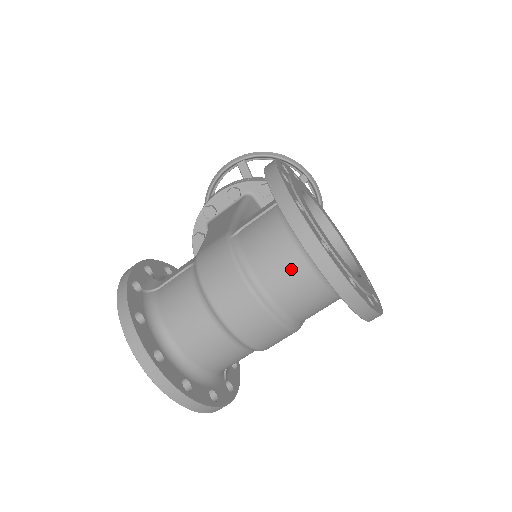
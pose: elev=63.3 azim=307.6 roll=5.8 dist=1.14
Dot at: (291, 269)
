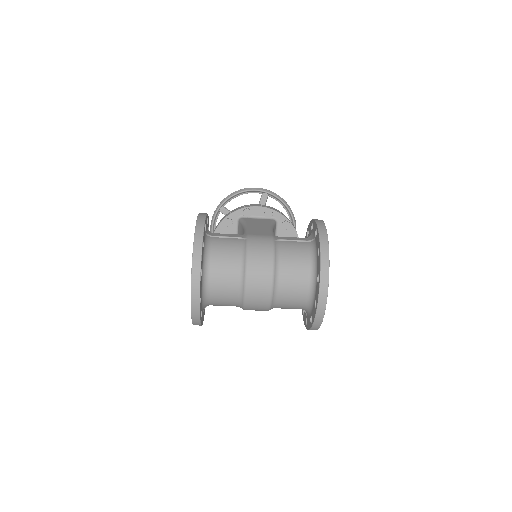
Dot at: (299, 278)
